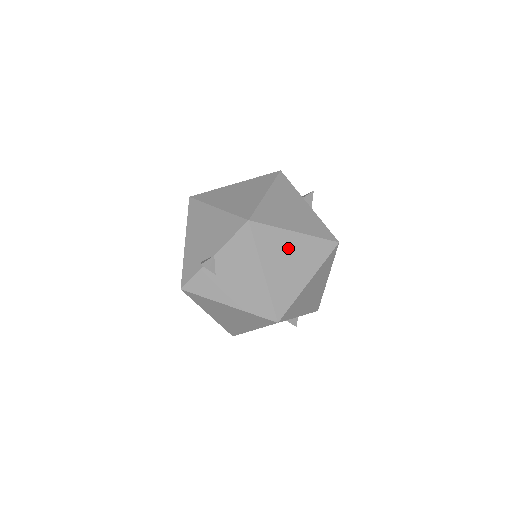
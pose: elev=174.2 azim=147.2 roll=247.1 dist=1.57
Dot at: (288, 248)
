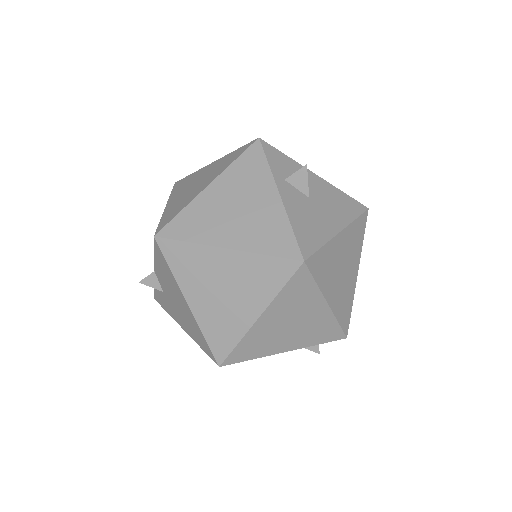
Dot at: (217, 271)
